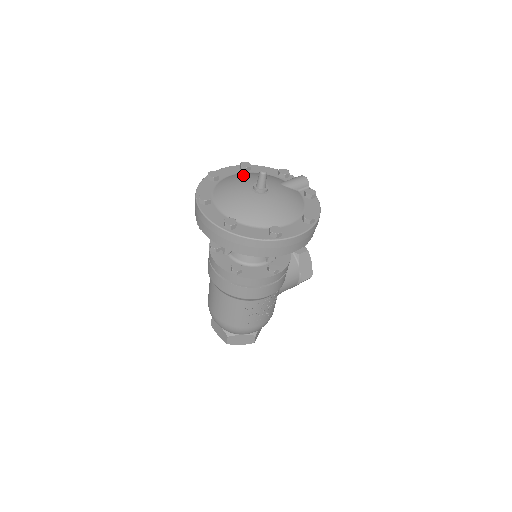
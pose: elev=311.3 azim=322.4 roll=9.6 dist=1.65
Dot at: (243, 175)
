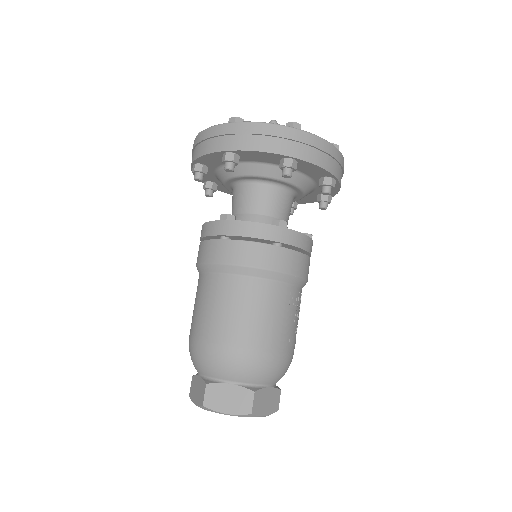
Dot at: occluded
